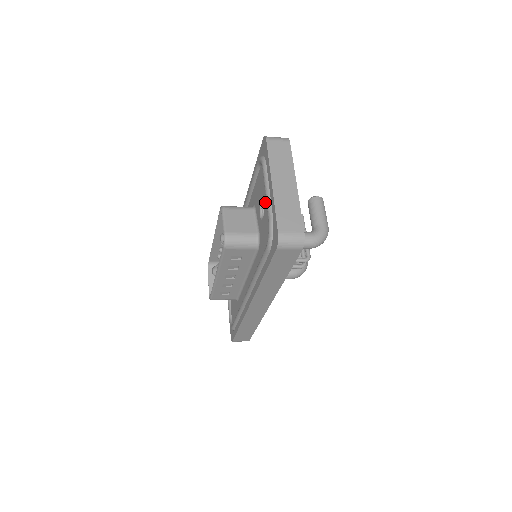
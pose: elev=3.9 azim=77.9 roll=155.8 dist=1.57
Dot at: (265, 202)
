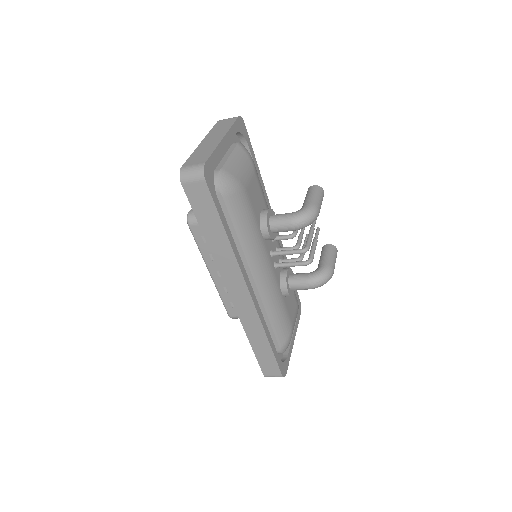
Dot at: occluded
